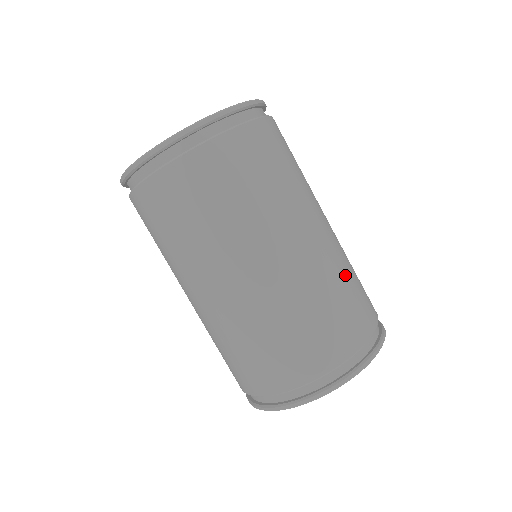
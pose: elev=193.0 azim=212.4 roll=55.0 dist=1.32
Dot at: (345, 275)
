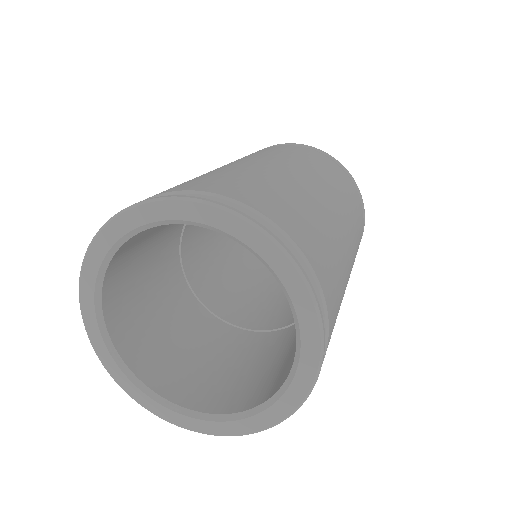
Dot at: (331, 238)
